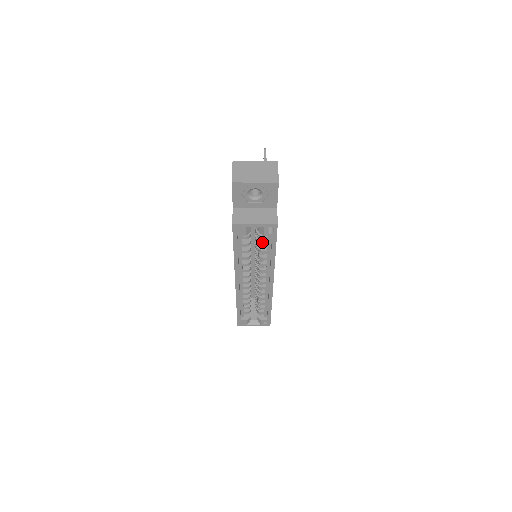
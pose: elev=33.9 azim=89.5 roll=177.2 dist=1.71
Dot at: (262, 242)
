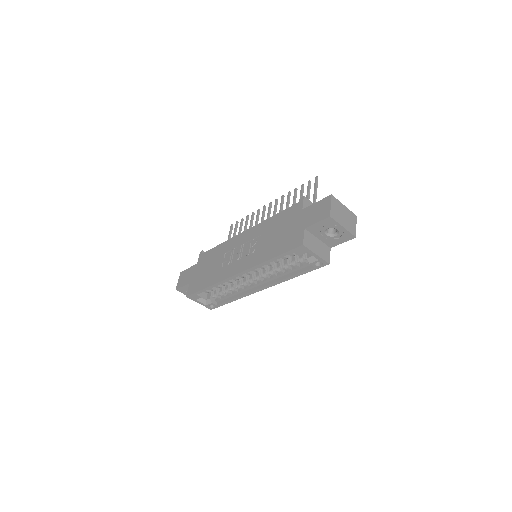
Dot at: (296, 263)
